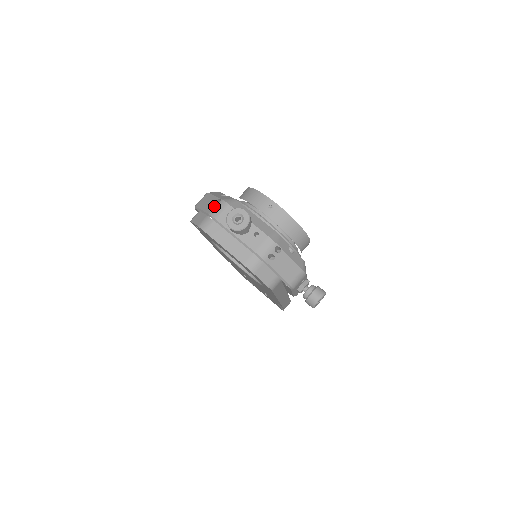
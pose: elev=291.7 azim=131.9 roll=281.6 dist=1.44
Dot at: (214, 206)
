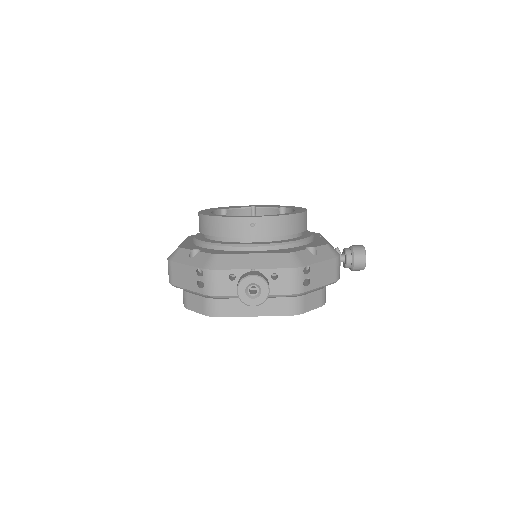
Dot at: occluded
